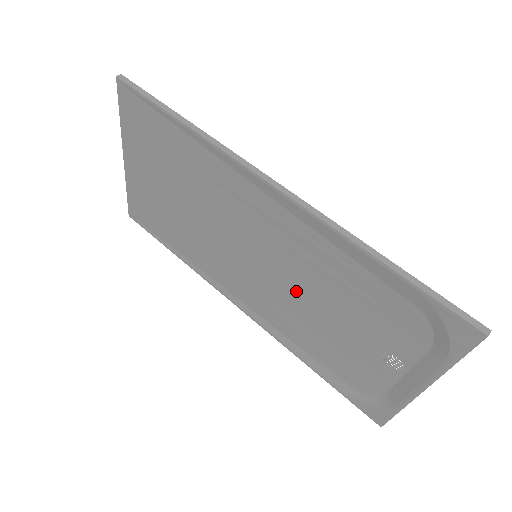
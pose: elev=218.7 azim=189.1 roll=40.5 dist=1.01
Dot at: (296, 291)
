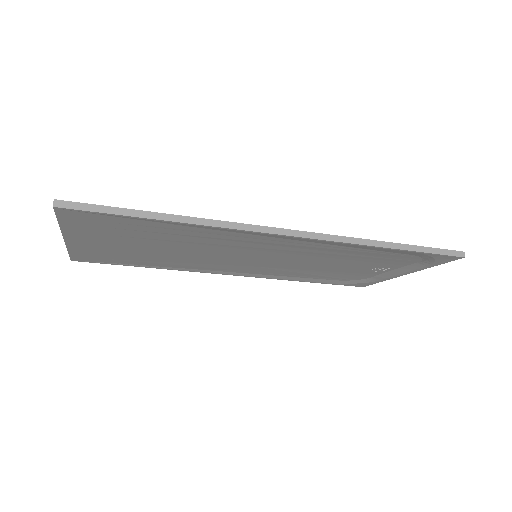
Dot at: (299, 262)
